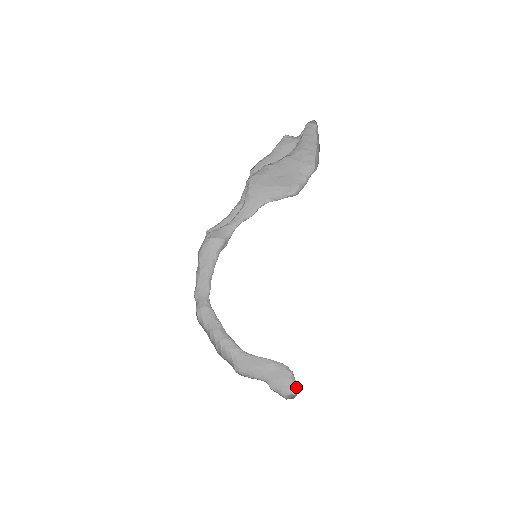
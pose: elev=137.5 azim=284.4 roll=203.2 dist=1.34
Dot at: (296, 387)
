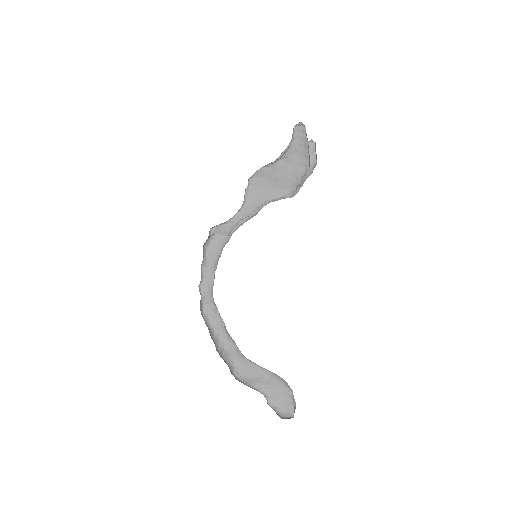
Dot at: occluded
